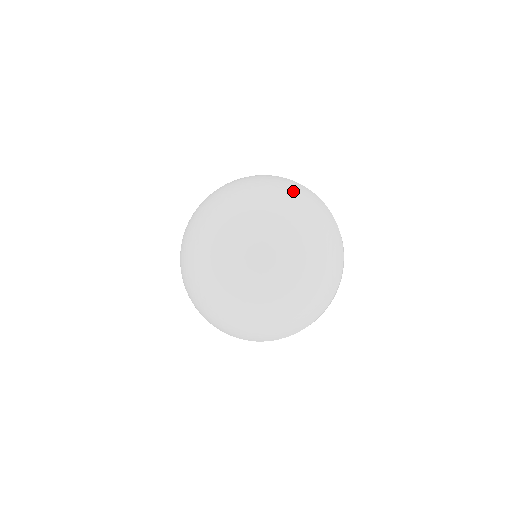
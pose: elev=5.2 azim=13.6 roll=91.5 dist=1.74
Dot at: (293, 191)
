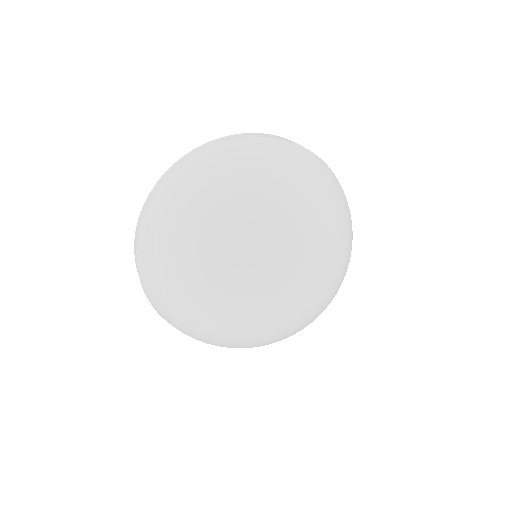
Dot at: (332, 189)
